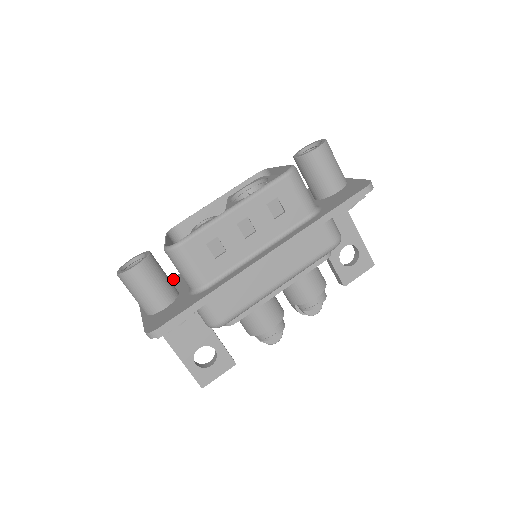
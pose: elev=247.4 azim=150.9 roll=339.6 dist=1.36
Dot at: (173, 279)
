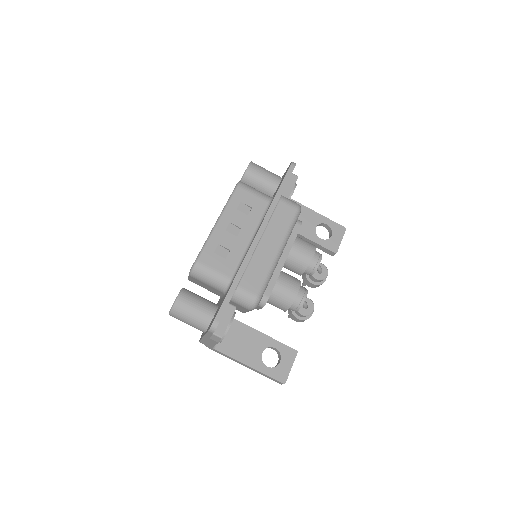
Dot at: occluded
